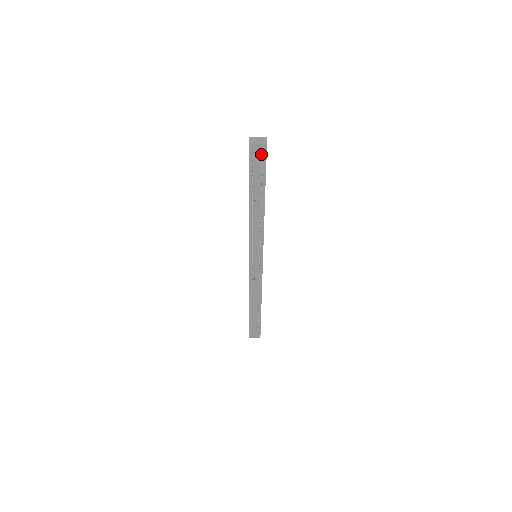
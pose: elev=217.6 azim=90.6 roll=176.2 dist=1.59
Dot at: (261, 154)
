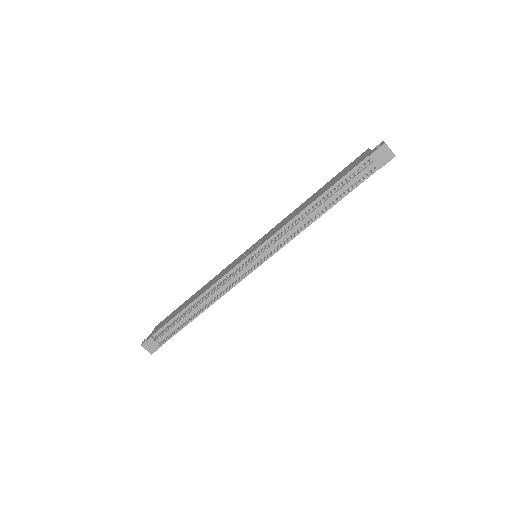
Dot at: (383, 160)
